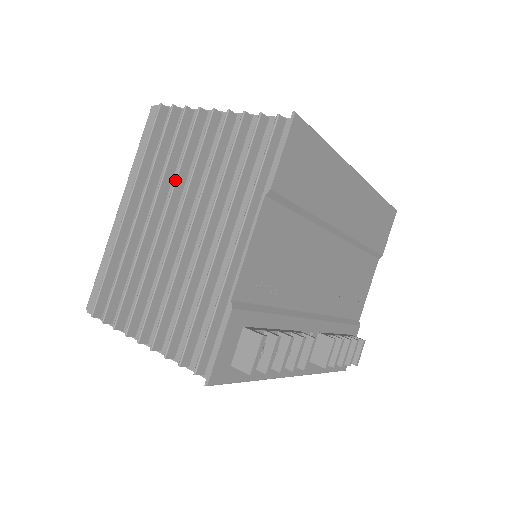
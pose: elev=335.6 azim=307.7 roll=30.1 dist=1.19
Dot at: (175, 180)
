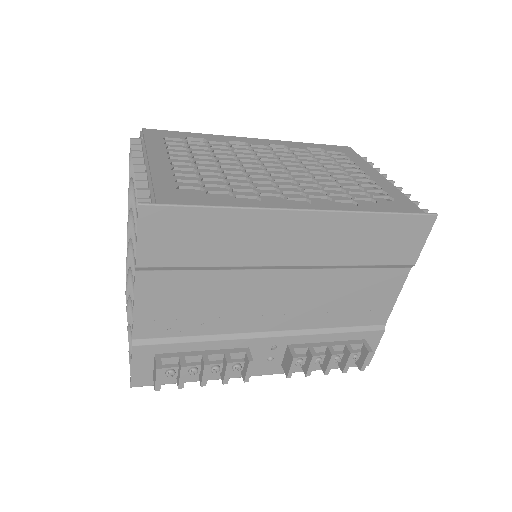
Dot at: (130, 219)
